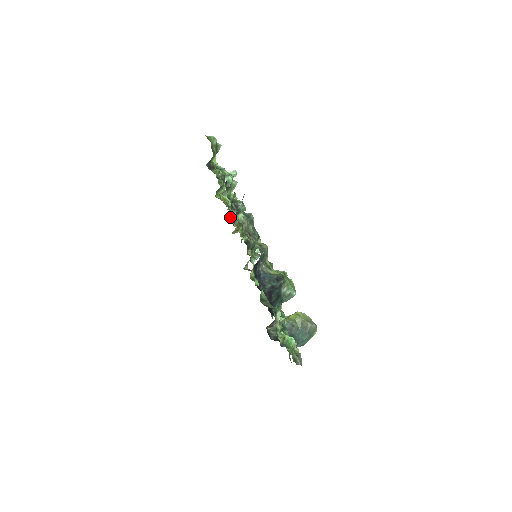
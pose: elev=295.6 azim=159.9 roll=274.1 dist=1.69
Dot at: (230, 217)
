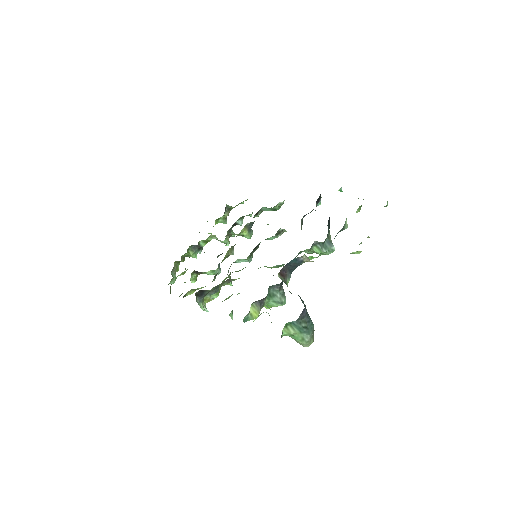
Dot at: occluded
